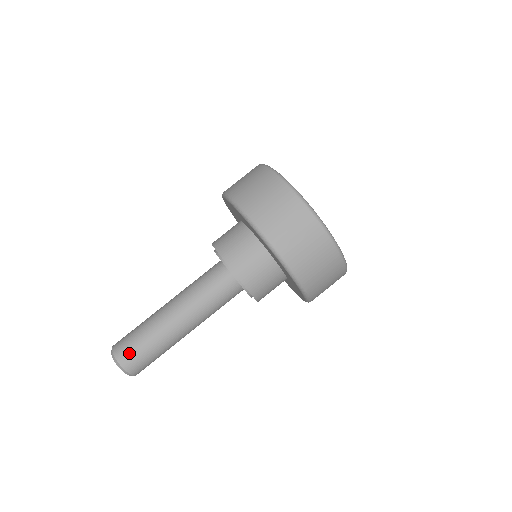
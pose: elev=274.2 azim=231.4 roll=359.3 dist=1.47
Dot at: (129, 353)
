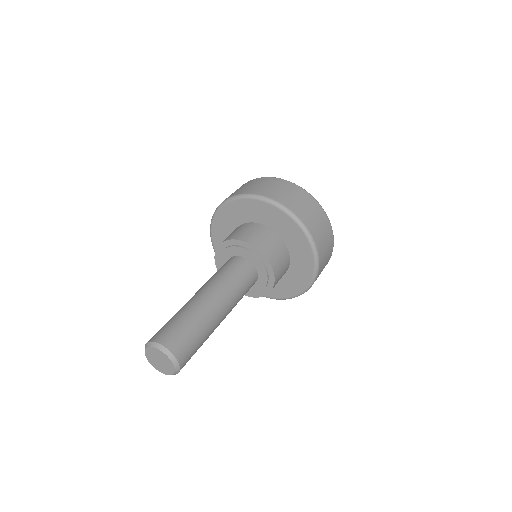
Dot at: (176, 337)
